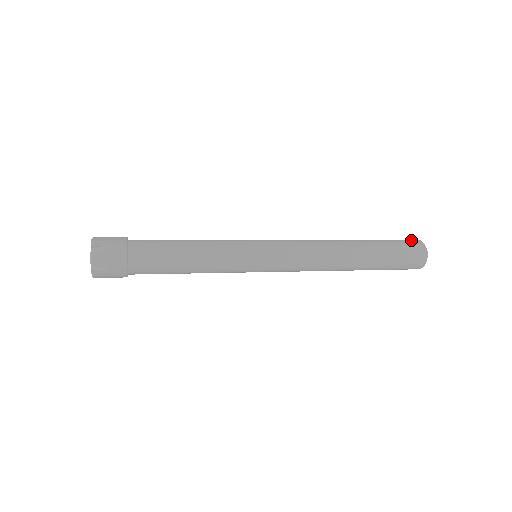
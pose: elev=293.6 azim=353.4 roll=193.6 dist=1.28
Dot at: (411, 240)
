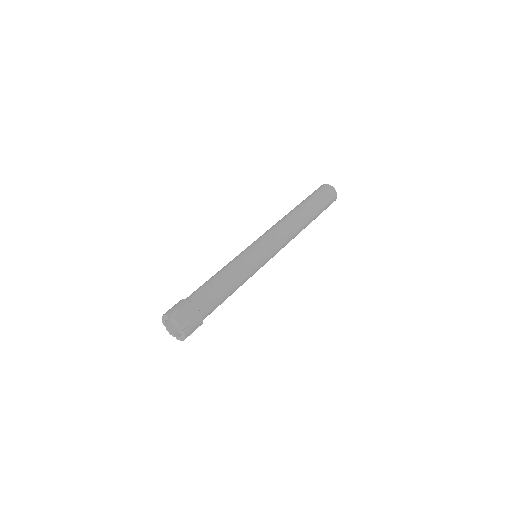
Dot at: (318, 188)
